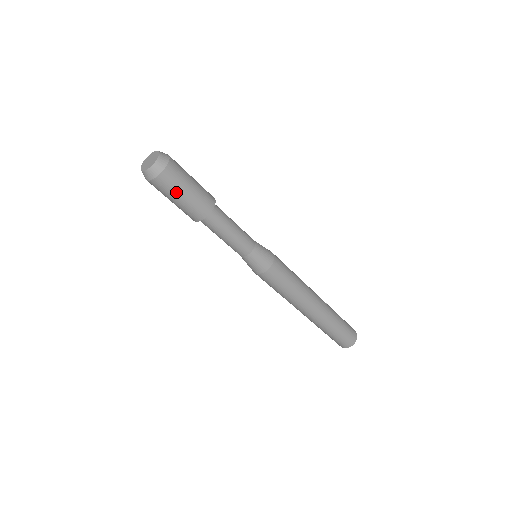
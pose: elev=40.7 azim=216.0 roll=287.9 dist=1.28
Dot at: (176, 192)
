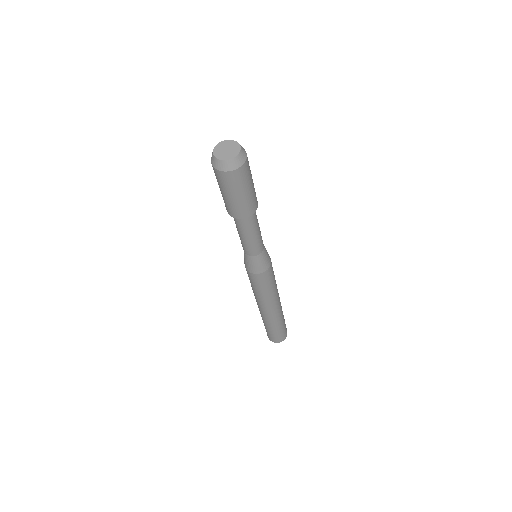
Dot at: (238, 189)
